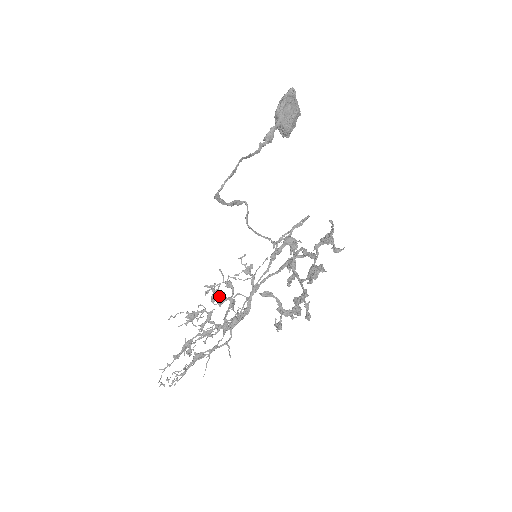
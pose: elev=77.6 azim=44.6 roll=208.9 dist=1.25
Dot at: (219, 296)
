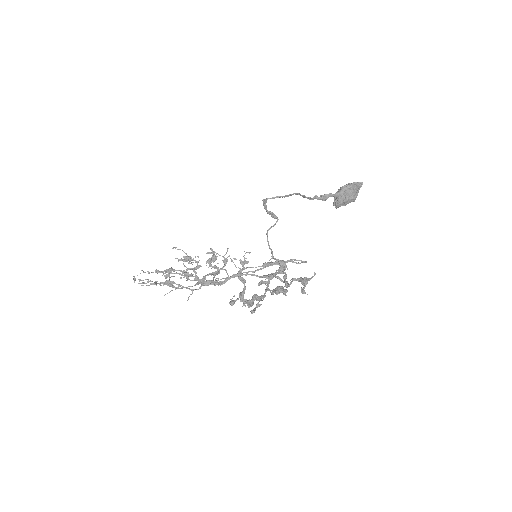
Dot at: (214, 261)
